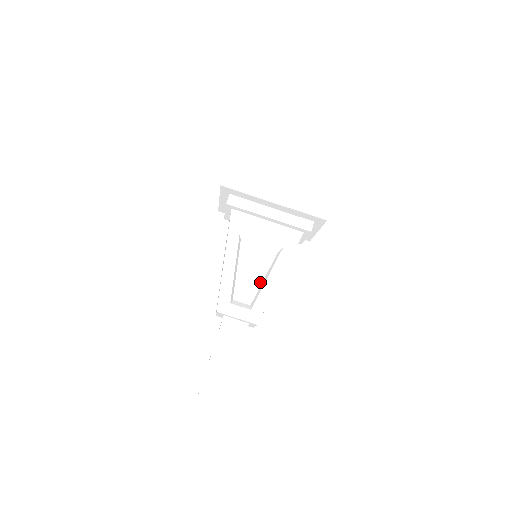
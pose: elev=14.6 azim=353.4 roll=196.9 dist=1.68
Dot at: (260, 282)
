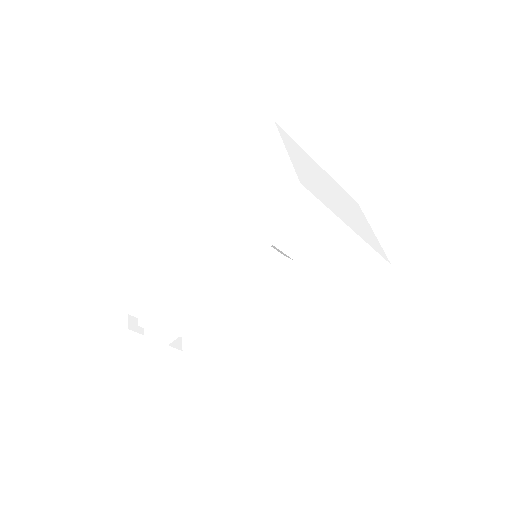
Dot at: (243, 288)
